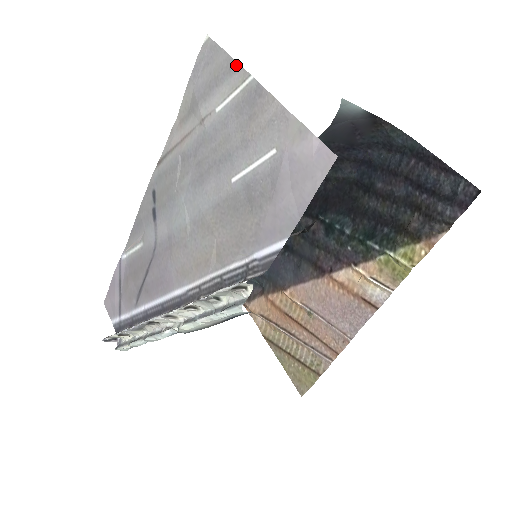
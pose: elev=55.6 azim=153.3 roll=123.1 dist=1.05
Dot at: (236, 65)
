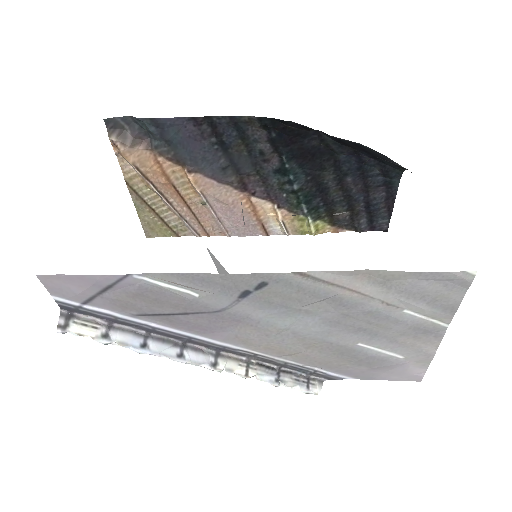
Dot at: (454, 312)
